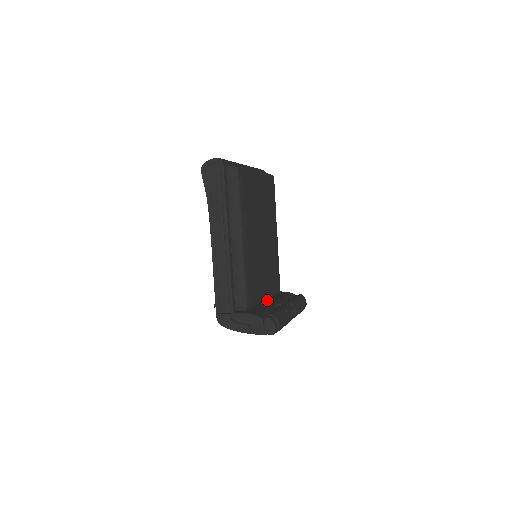
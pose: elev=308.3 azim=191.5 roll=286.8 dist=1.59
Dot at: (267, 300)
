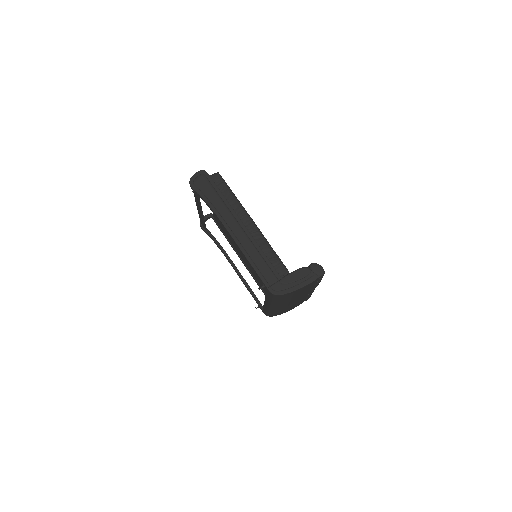
Dot at: occluded
